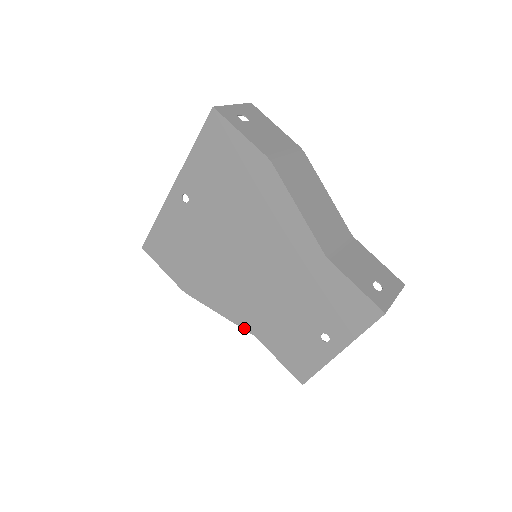
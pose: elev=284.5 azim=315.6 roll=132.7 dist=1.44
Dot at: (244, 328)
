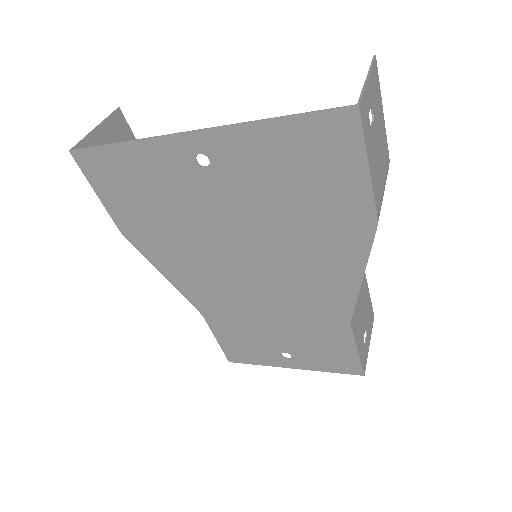
Dot at: (193, 304)
